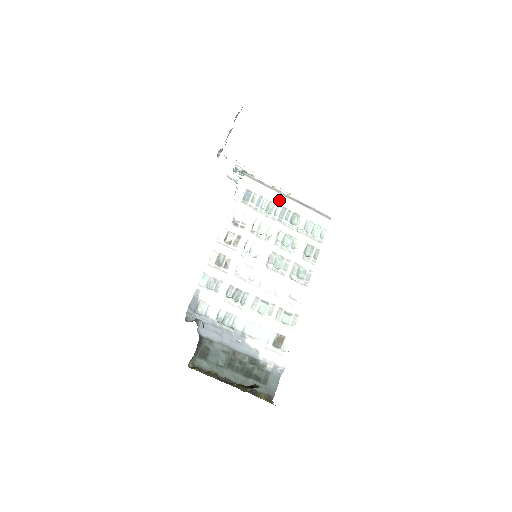
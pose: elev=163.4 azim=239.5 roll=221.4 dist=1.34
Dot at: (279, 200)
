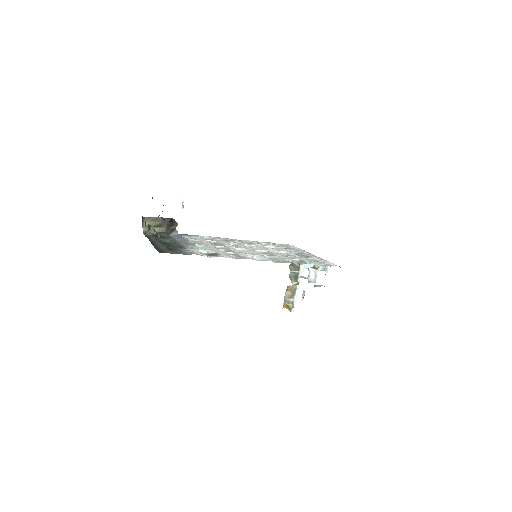
Dot at: (304, 252)
